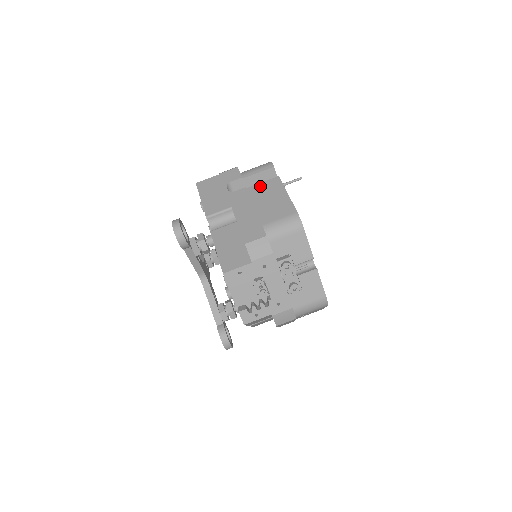
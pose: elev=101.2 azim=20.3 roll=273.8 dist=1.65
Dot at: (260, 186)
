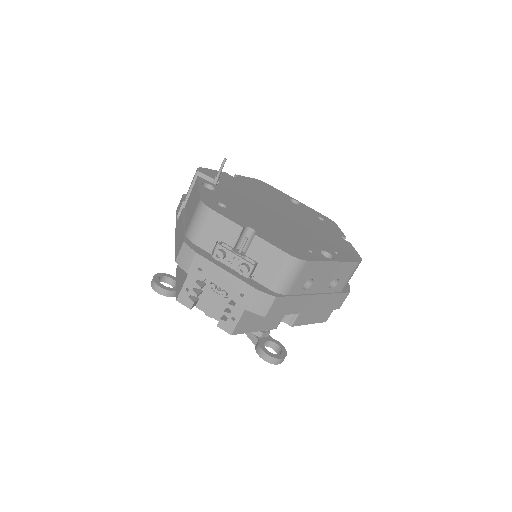
Dot at: (189, 198)
